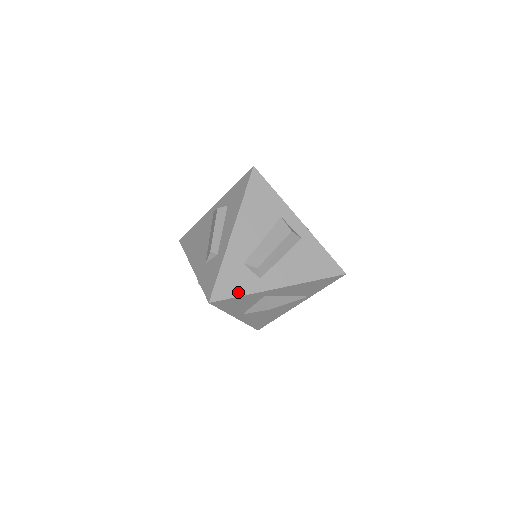
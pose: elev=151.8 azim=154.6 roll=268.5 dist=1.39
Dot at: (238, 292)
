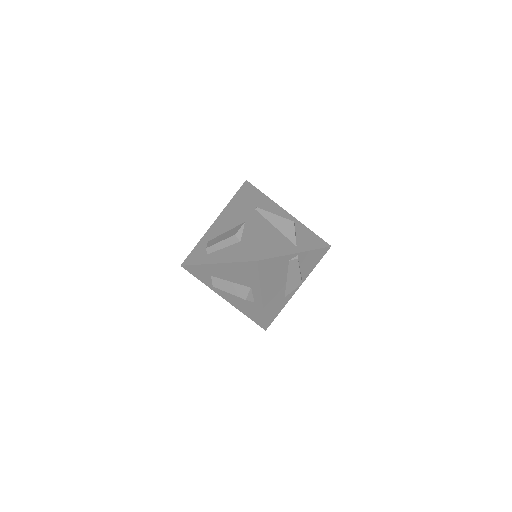
Dot at: (199, 278)
